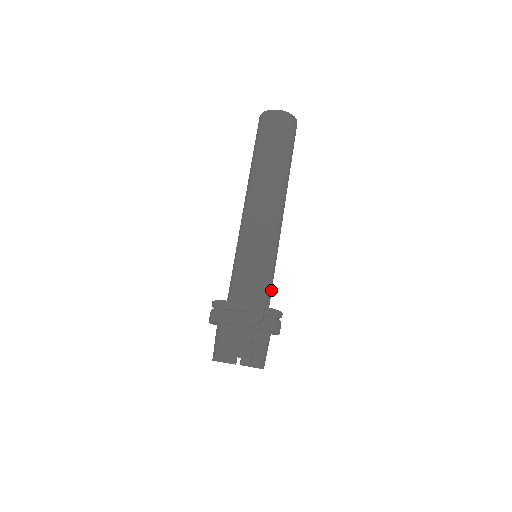
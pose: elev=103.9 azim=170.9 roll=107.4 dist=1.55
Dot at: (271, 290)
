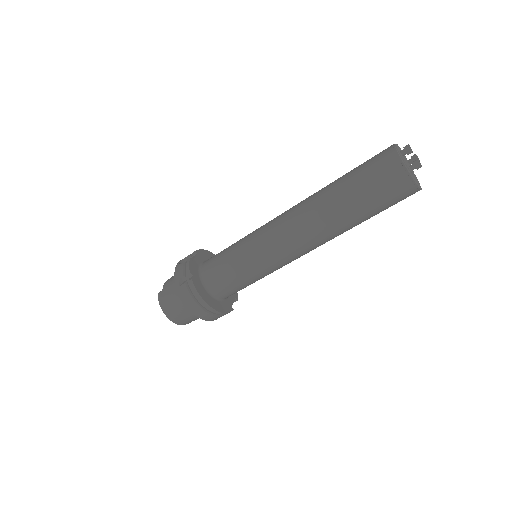
Dot at: occluded
